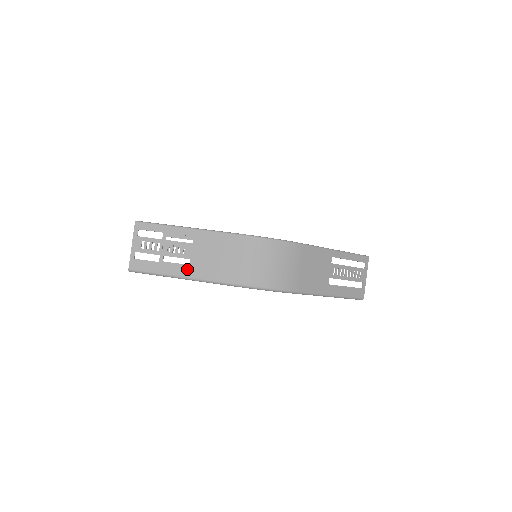
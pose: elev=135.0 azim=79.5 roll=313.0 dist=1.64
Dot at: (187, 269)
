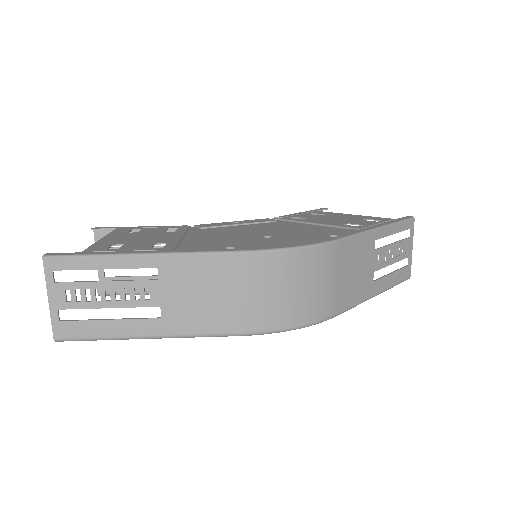
Dot at: (158, 323)
